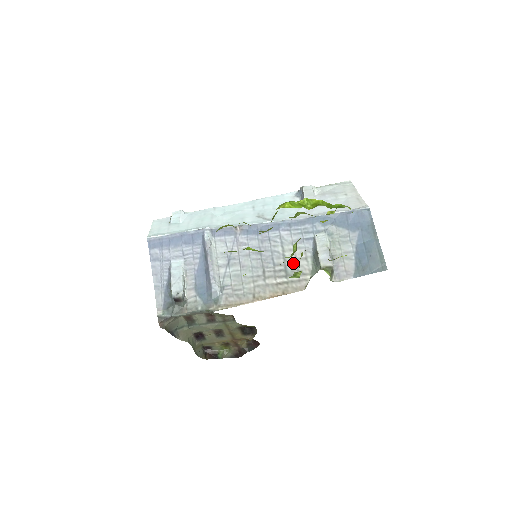
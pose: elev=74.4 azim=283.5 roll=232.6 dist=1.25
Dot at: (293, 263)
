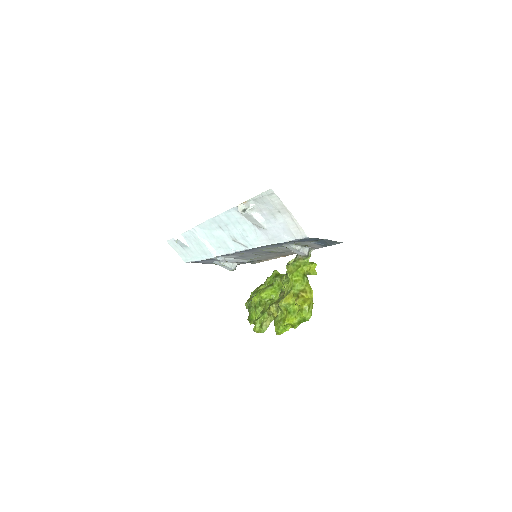
Dot at: (280, 251)
